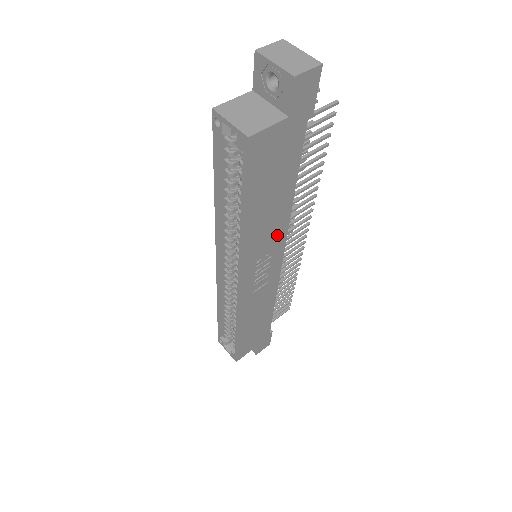
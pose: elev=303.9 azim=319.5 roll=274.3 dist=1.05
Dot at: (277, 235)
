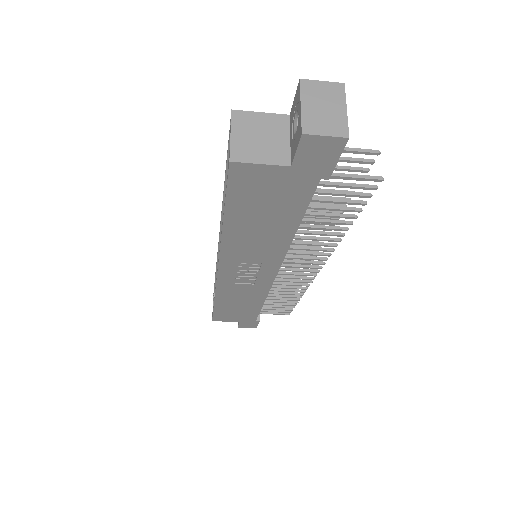
Dot at: (269, 255)
